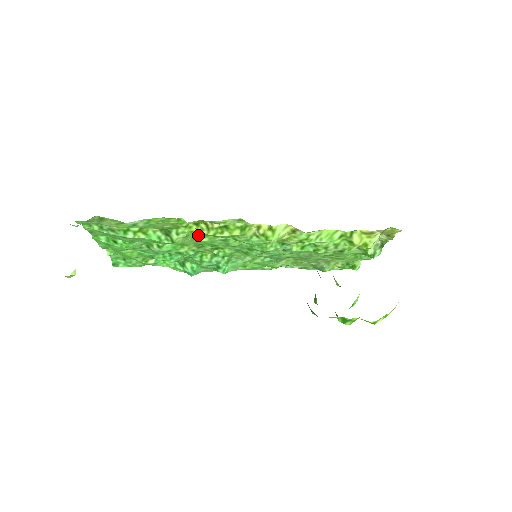
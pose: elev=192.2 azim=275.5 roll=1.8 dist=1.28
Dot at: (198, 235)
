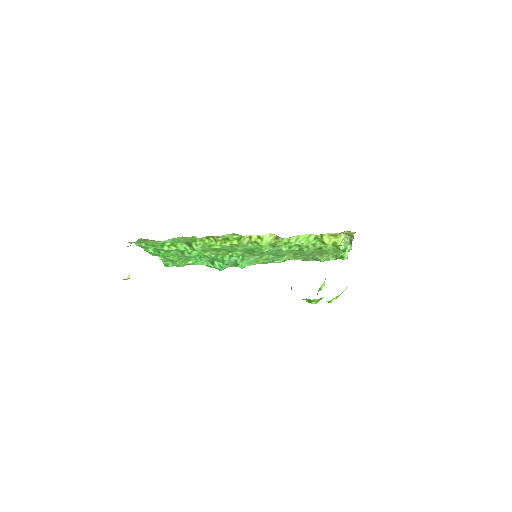
Dot at: (212, 244)
